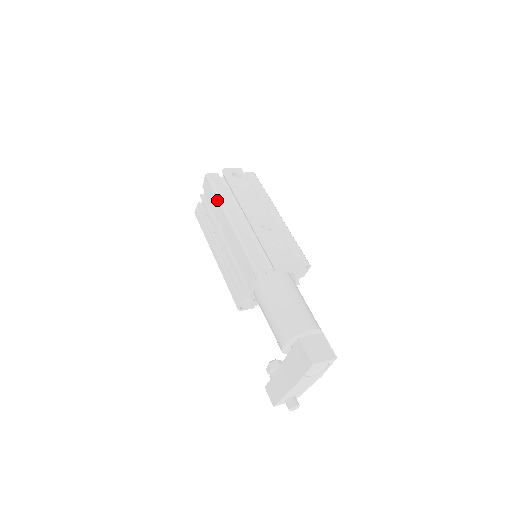
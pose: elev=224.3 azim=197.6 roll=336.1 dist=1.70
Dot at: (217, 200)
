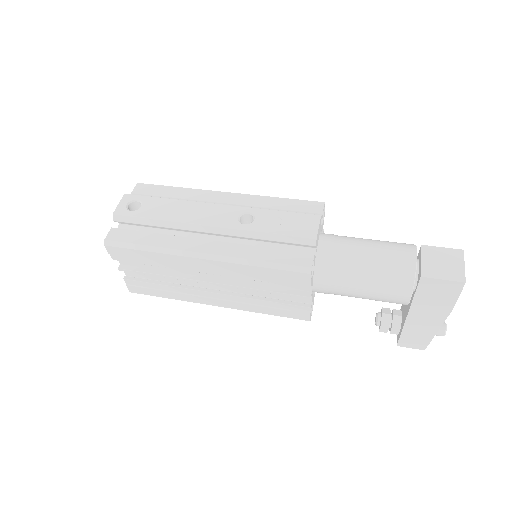
Dot at: (158, 254)
